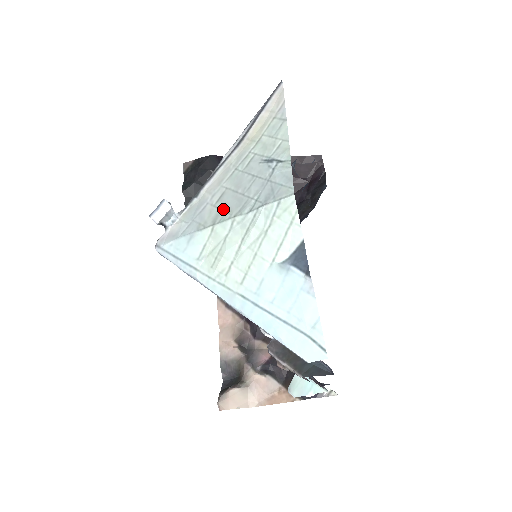
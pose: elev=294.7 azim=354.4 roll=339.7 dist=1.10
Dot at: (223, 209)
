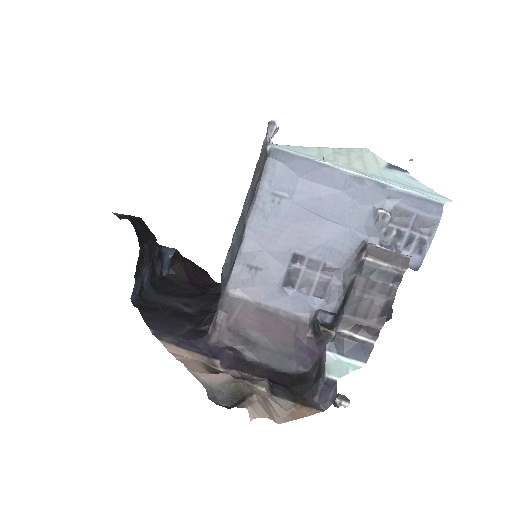
Dot at: occluded
